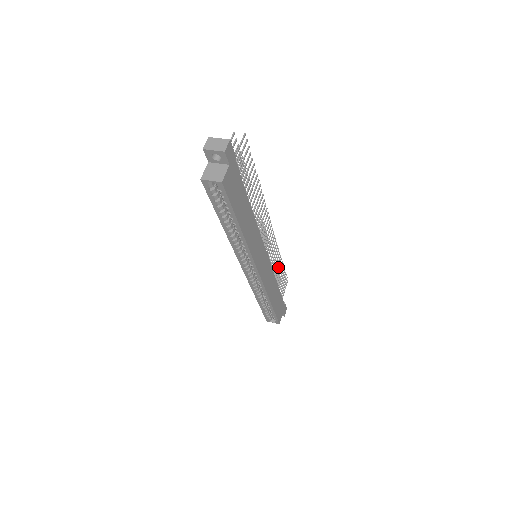
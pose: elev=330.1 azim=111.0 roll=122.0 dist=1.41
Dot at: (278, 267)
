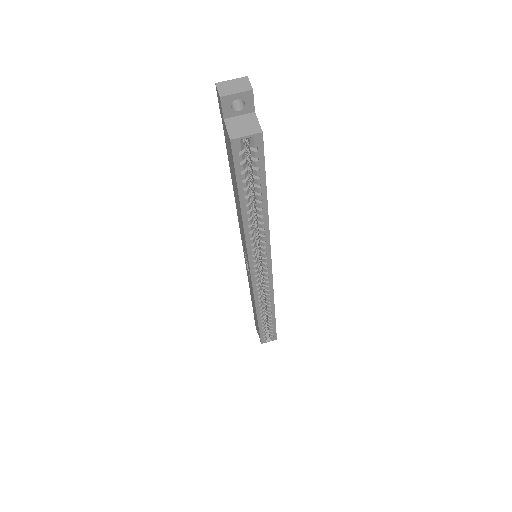
Dot at: occluded
